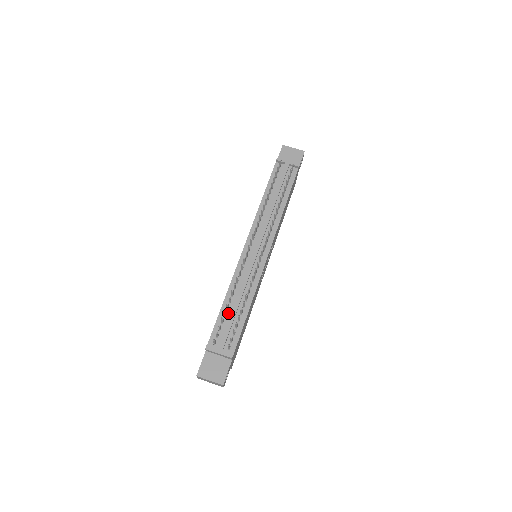
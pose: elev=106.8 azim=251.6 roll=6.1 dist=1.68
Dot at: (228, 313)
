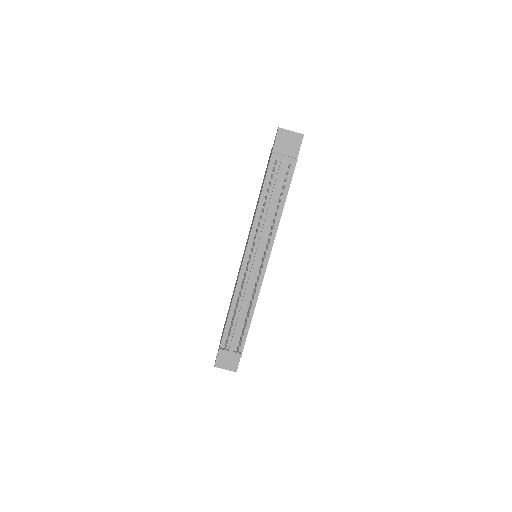
Dot at: (235, 320)
